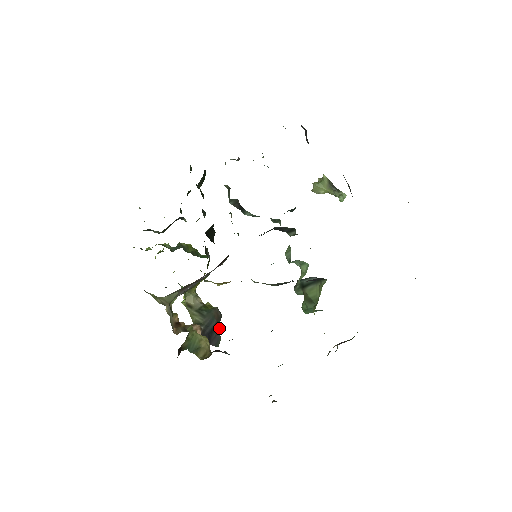
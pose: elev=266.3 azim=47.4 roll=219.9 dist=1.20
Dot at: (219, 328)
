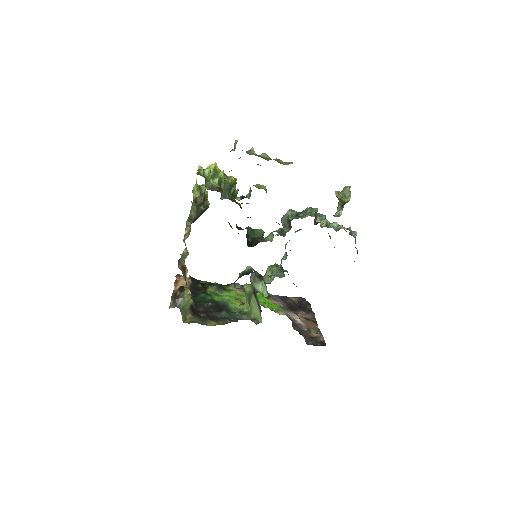
Dot at: occluded
